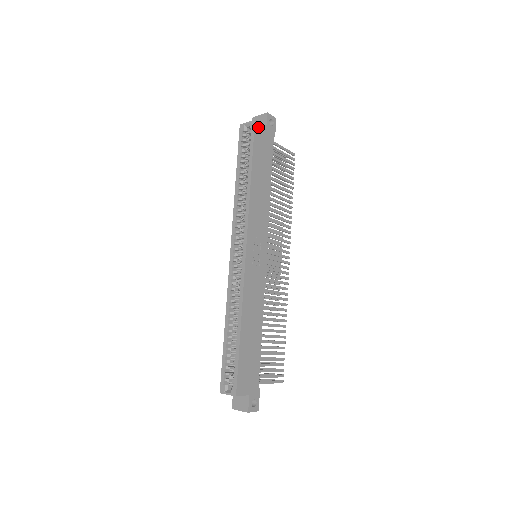
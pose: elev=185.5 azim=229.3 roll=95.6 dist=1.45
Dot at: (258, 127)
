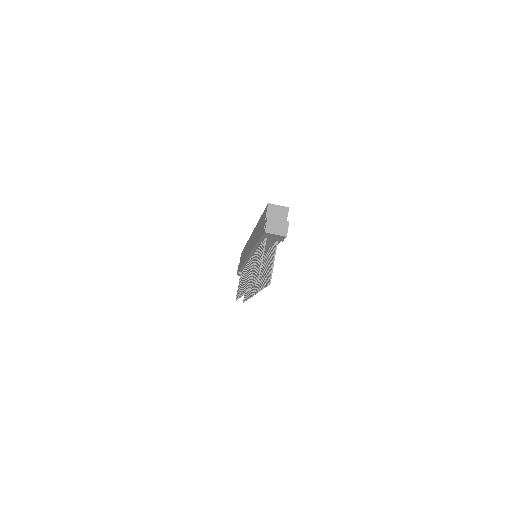
Dot at: occluded
